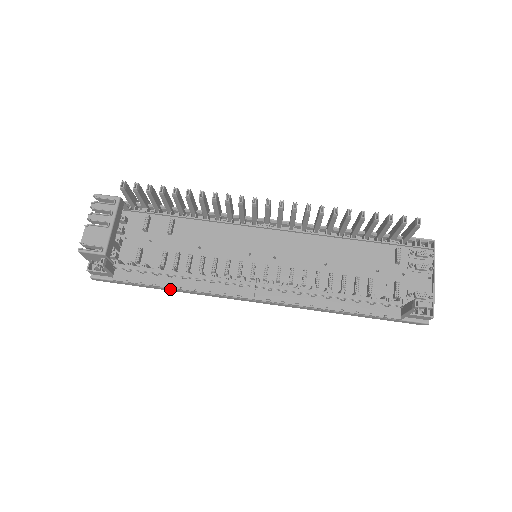
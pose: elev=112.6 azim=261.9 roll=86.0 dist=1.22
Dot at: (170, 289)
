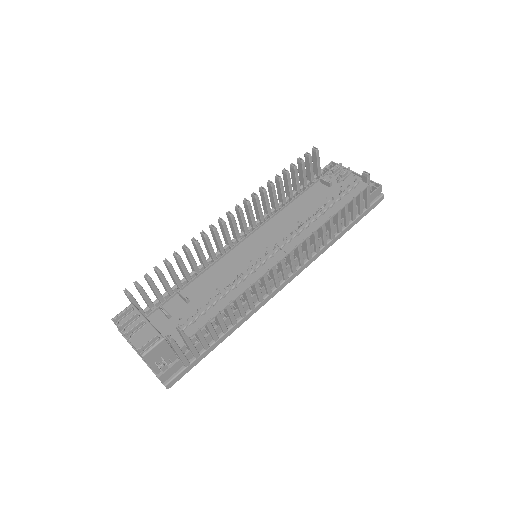
Dot at: (228, 333)
